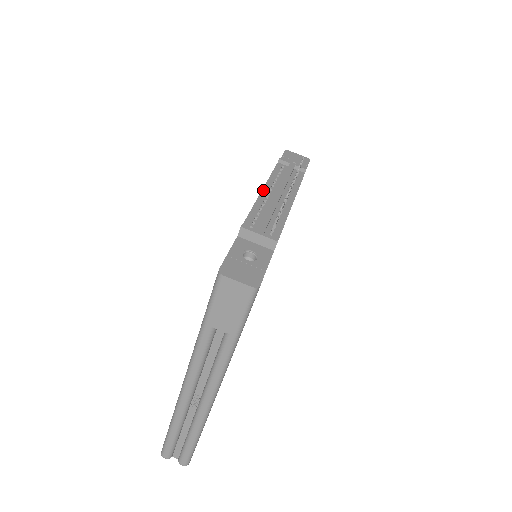
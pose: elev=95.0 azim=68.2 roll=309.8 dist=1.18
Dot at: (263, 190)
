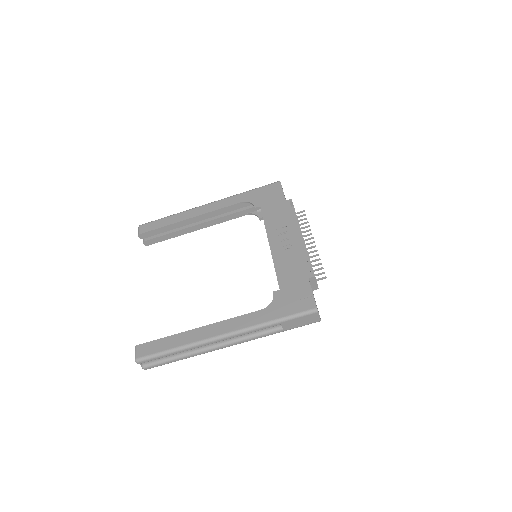
Dot at: occluded
